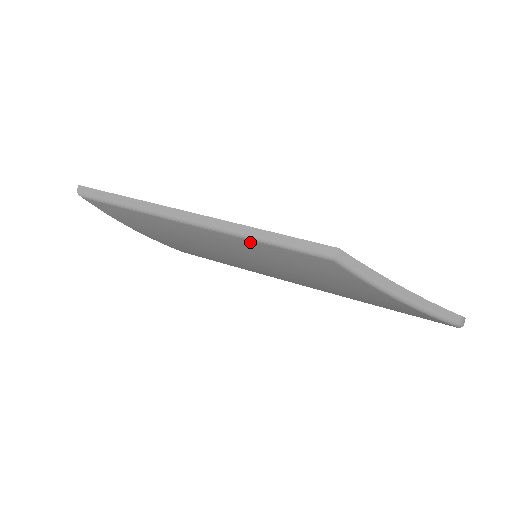
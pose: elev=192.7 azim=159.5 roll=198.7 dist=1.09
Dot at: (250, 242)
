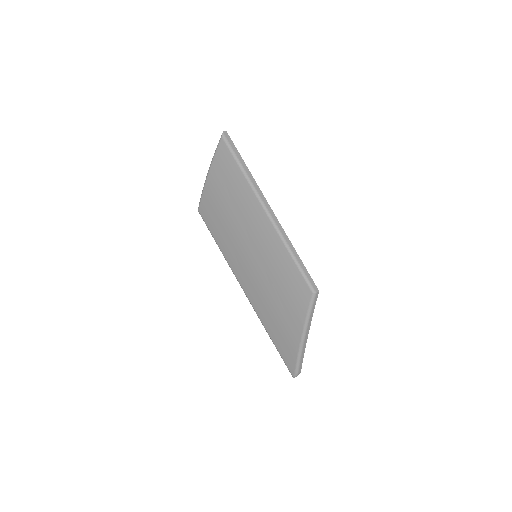
Dot at: (284, 249)
